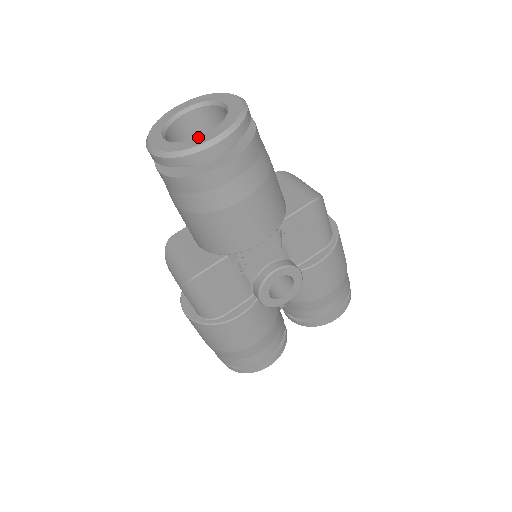
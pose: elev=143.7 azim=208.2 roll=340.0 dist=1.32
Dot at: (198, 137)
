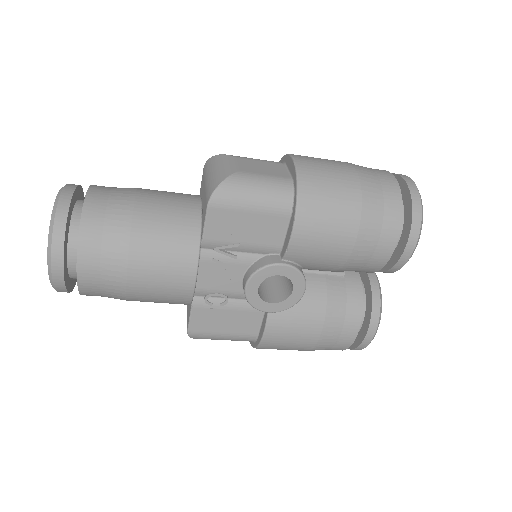
Dot at: occluded
